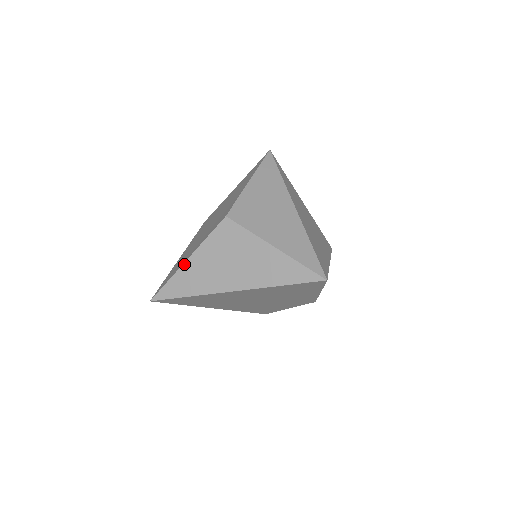
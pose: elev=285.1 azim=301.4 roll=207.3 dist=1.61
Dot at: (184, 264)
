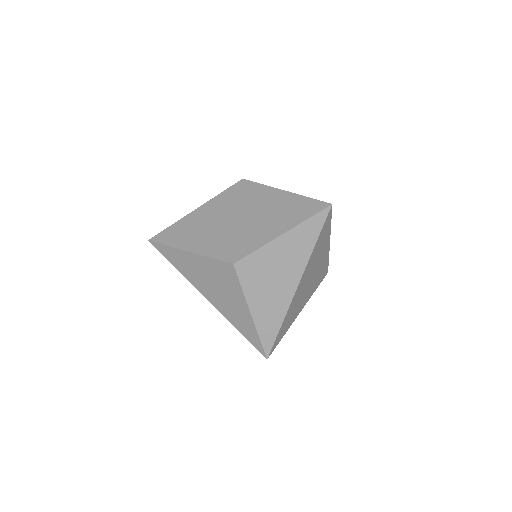
Dot at: (184, 251)
